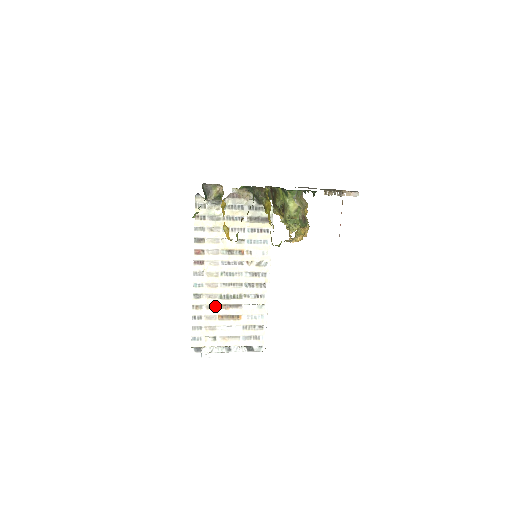
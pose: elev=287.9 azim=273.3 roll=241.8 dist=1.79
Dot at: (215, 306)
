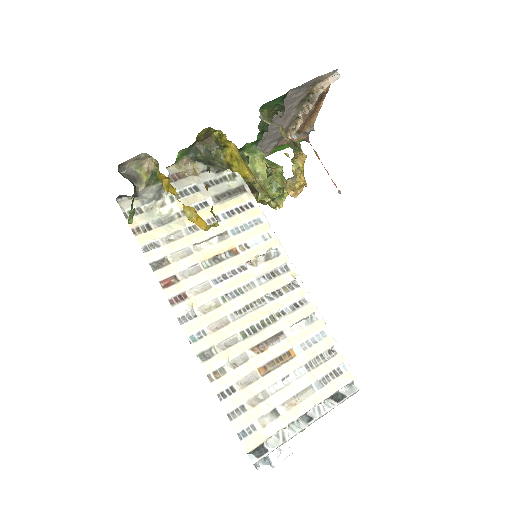
Dot at: (243, 357)
